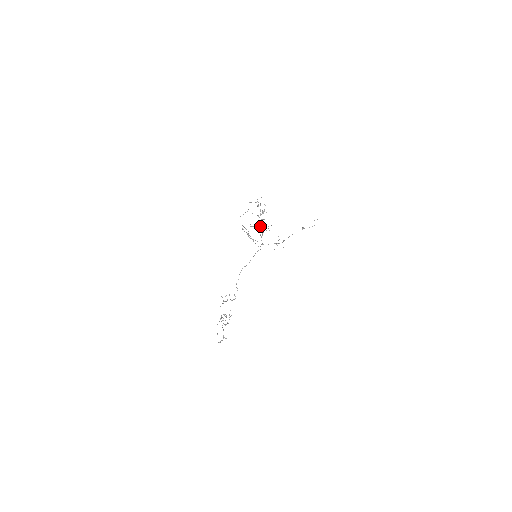
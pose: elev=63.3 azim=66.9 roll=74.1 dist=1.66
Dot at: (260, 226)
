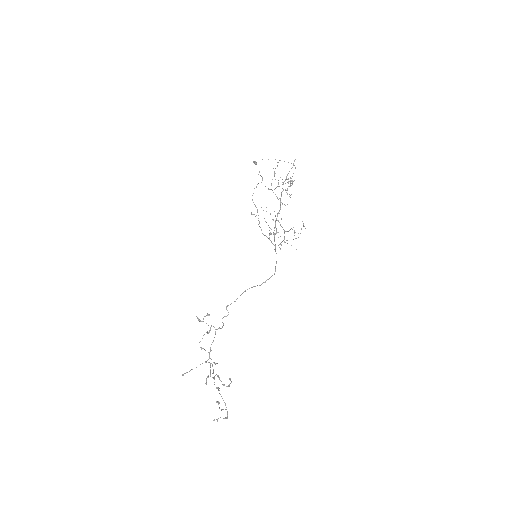
Dot at: (277, 214)
